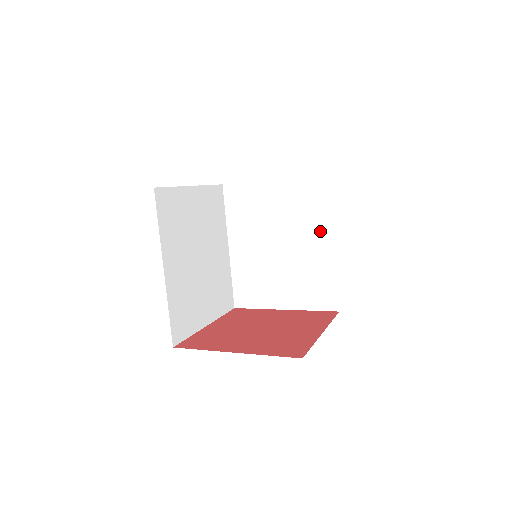
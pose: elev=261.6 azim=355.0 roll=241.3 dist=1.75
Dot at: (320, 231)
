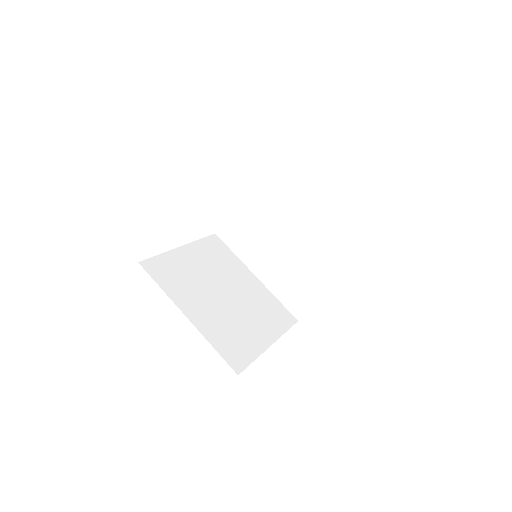
Dot at: (301, 201)
